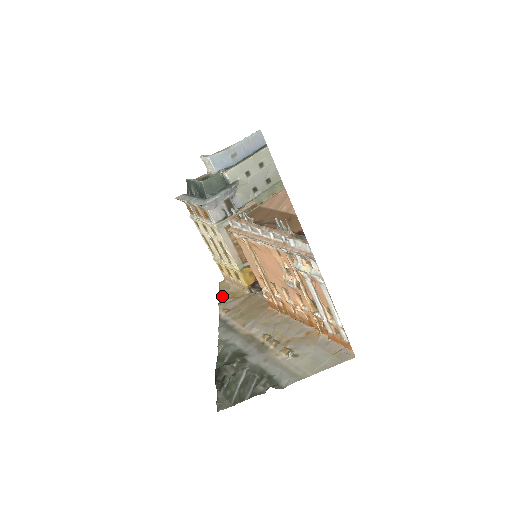
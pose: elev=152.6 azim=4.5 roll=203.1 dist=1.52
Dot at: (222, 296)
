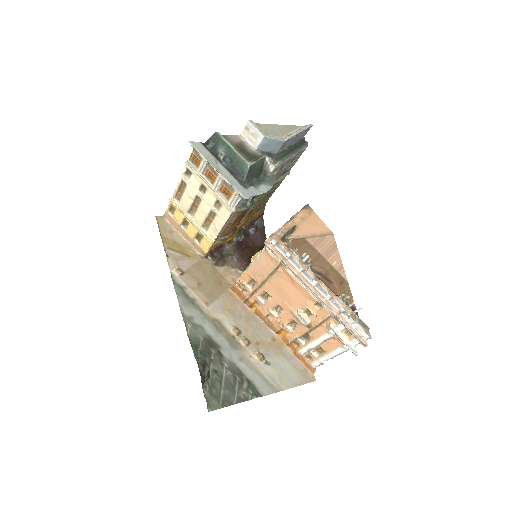
Dot at: (167, 244)
